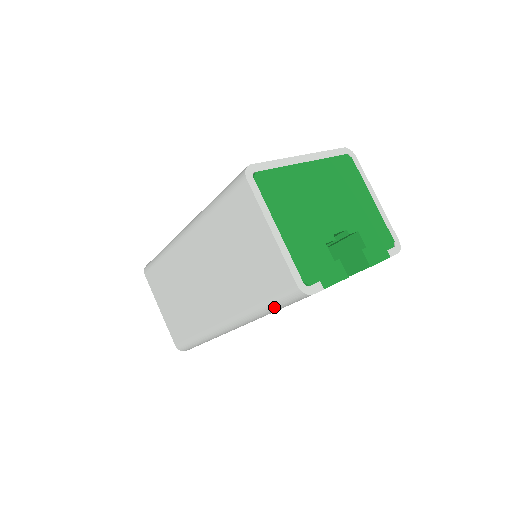
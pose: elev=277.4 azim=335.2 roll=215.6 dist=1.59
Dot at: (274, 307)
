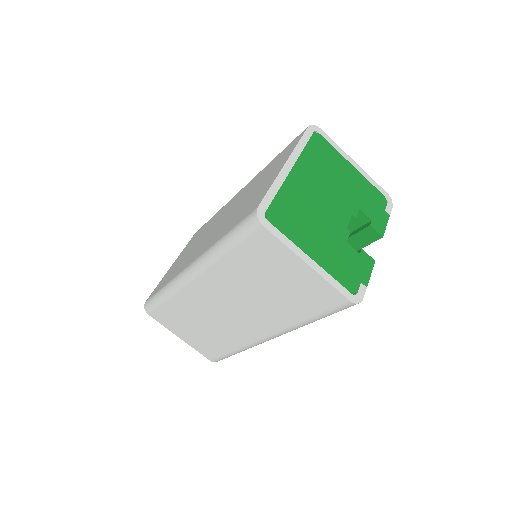
Dot at: (324, 317)
